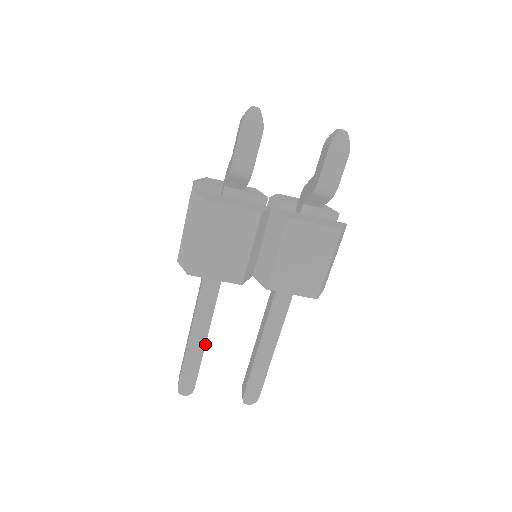
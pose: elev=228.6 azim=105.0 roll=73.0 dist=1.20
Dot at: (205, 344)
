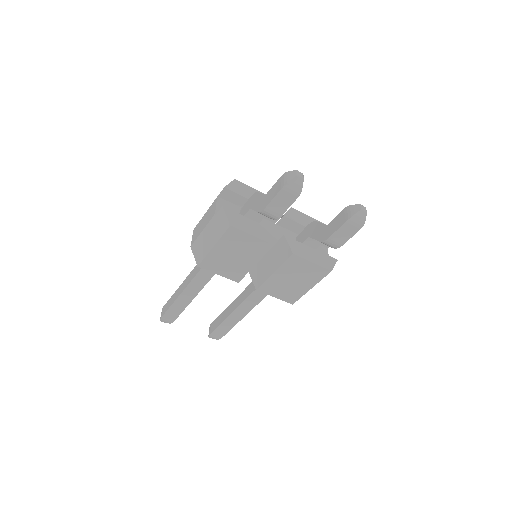
Dot at: occluded
